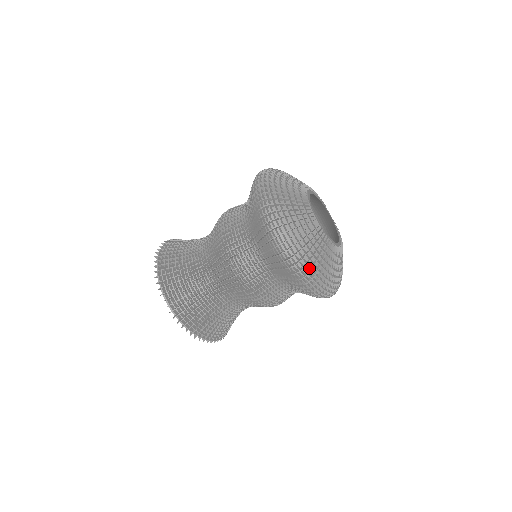
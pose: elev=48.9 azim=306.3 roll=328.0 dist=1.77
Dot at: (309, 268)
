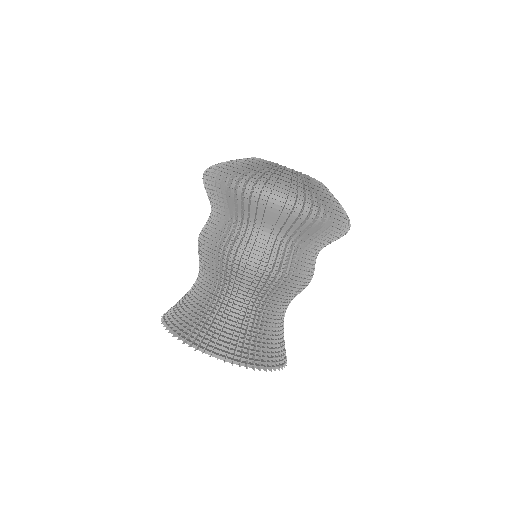
Dot at: (330, 207)
